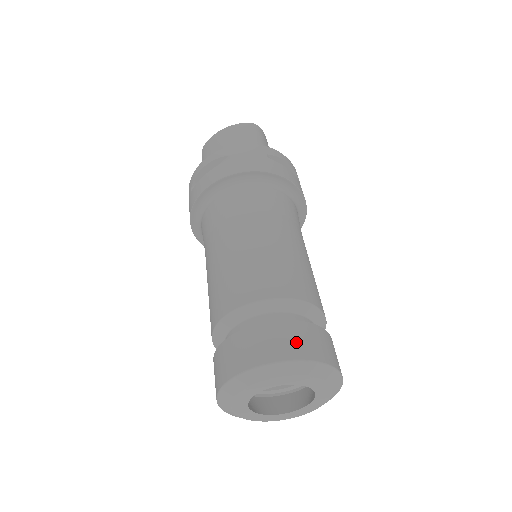
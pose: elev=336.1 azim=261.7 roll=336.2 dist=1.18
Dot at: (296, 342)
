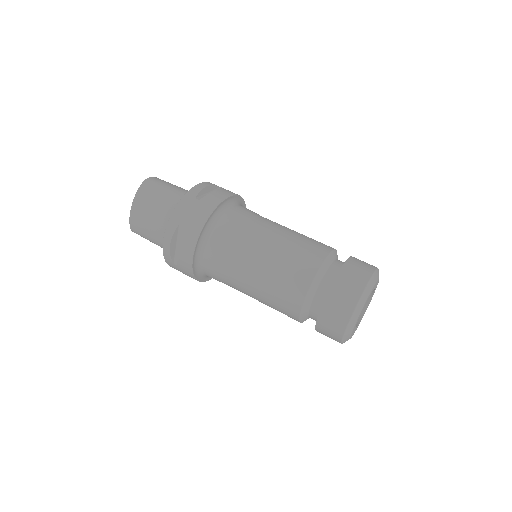
Dot at: (353, 283)
